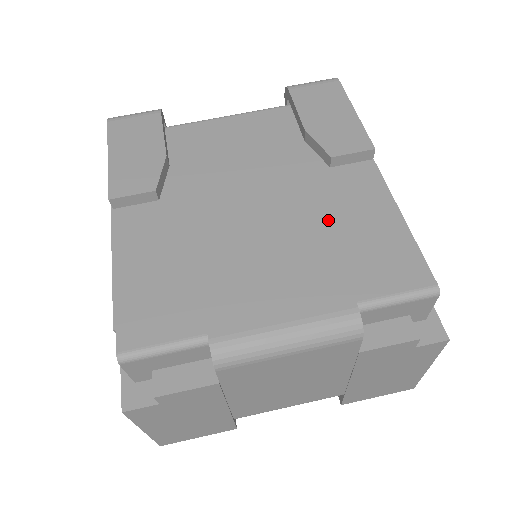
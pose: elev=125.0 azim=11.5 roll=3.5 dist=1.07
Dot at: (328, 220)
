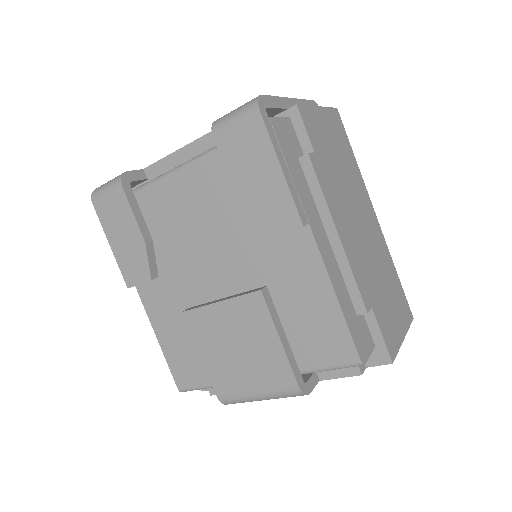
Dot at: (276, 298)
